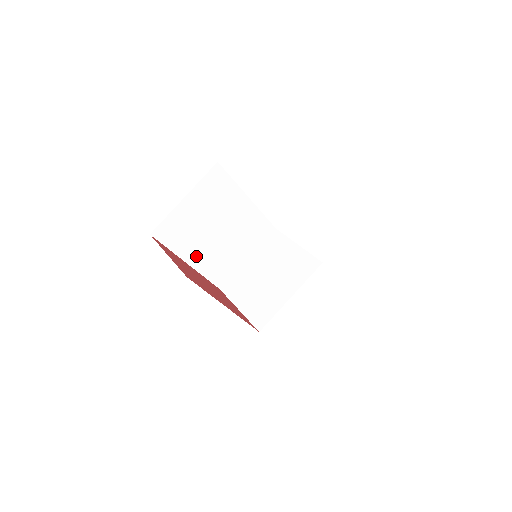
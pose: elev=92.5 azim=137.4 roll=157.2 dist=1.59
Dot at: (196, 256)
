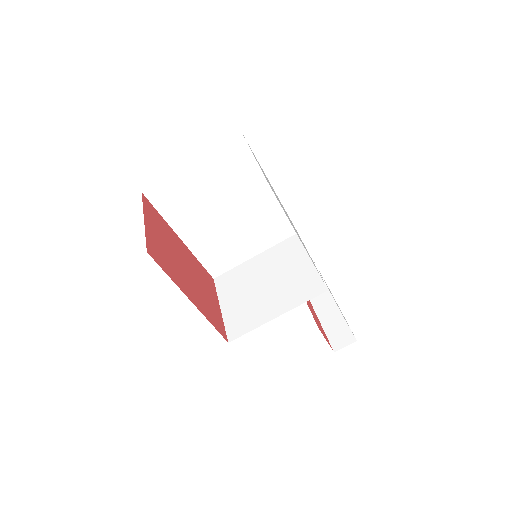
Dot at: (193, 234)
